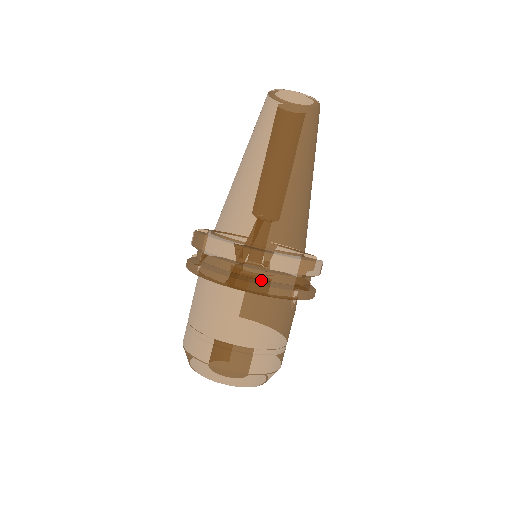
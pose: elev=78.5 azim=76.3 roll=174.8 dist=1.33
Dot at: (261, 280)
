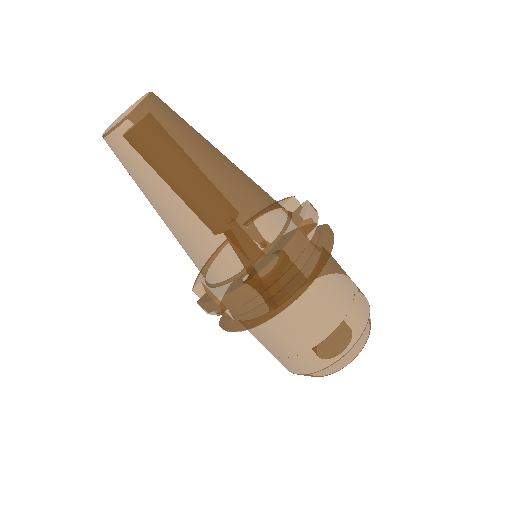
Dot at: (292, 280)
